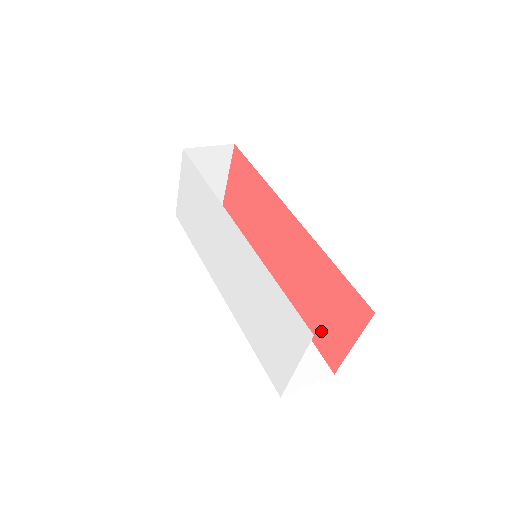
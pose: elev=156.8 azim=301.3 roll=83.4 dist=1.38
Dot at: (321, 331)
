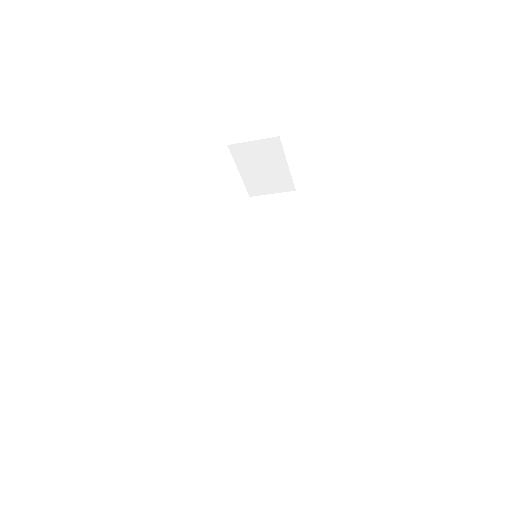
Dot at: occluded
